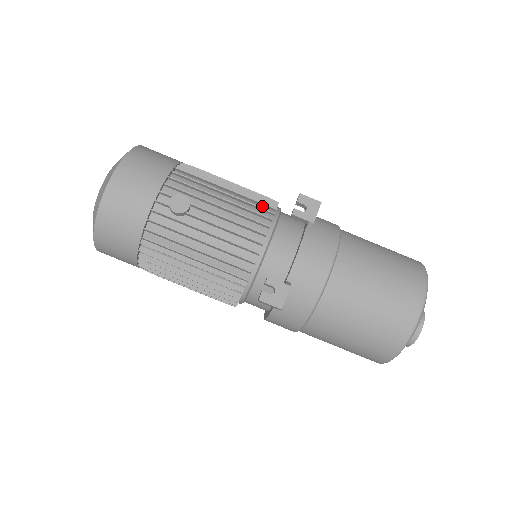
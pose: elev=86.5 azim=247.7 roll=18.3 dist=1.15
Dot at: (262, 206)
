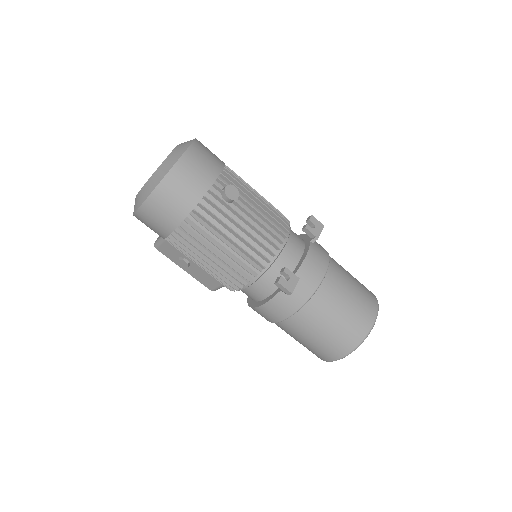
Dot at: occluded
